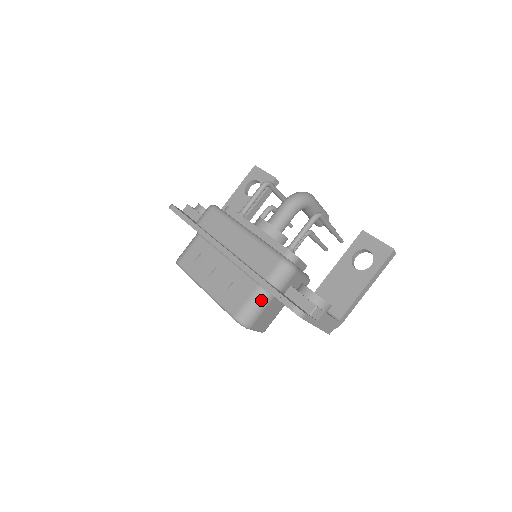
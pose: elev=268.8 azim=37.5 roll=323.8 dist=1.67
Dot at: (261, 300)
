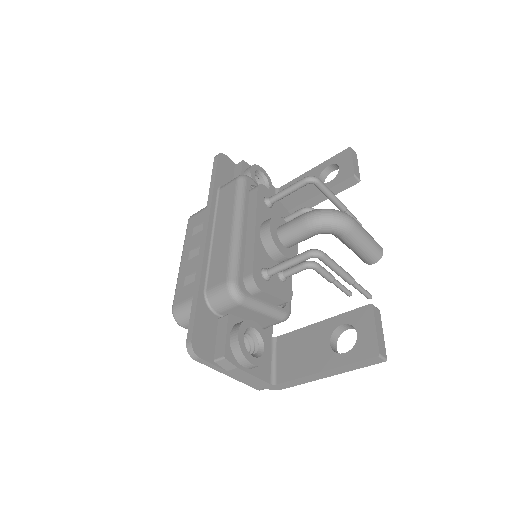
Dot at: occluded
